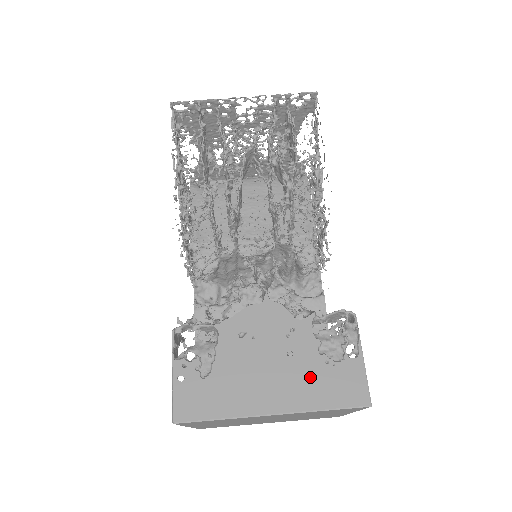
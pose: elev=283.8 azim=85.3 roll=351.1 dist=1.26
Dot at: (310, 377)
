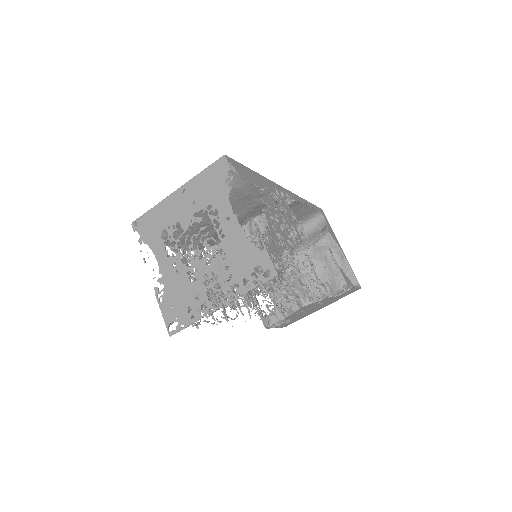
Dot at: (333, 300)
